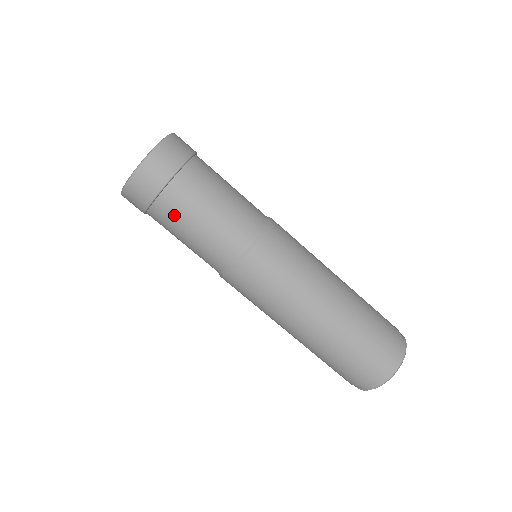
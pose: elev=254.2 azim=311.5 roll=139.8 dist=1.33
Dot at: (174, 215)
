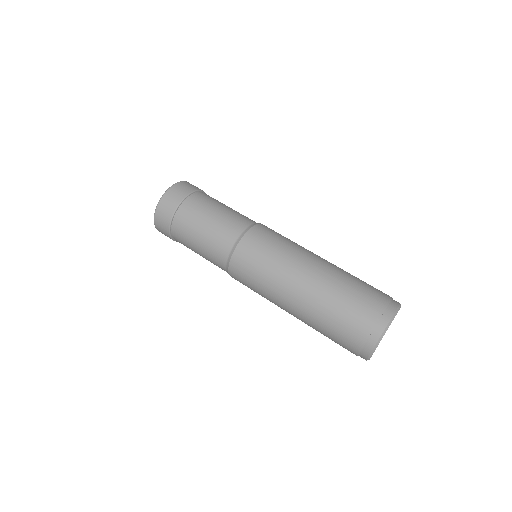
Dot at: (204, 202)
